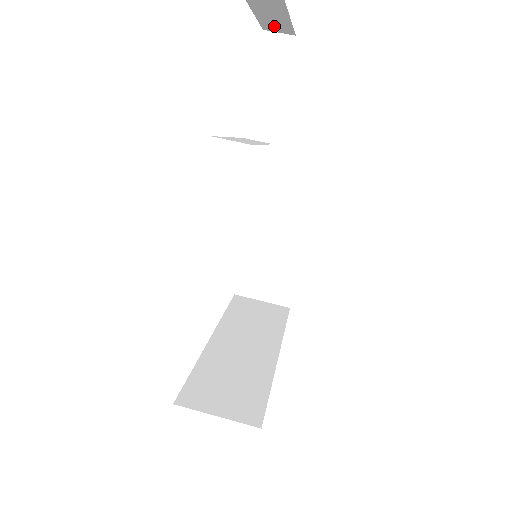
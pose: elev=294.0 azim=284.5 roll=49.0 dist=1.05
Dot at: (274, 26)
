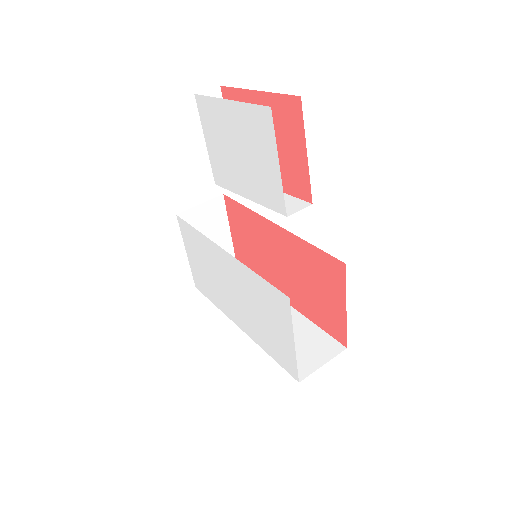
Dot at: occluded
